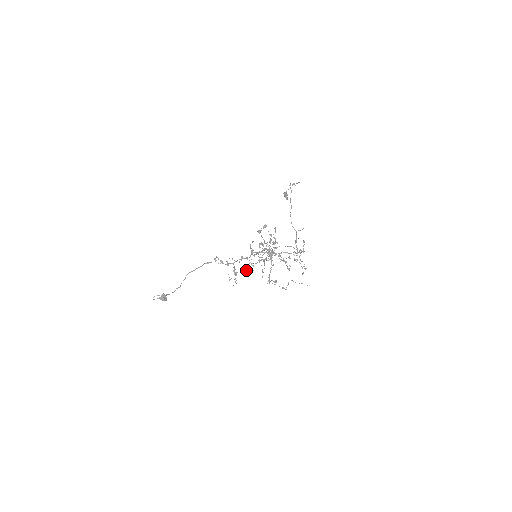
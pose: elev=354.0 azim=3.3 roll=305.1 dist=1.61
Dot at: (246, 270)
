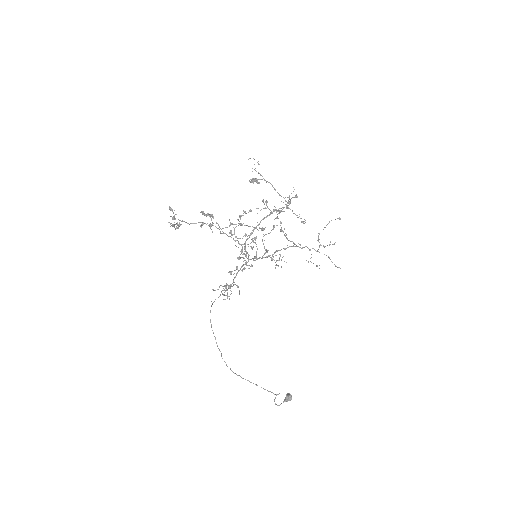
Dot at: (230, 273)
